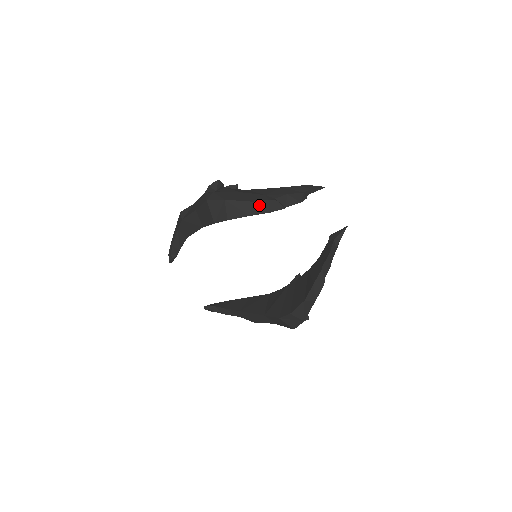
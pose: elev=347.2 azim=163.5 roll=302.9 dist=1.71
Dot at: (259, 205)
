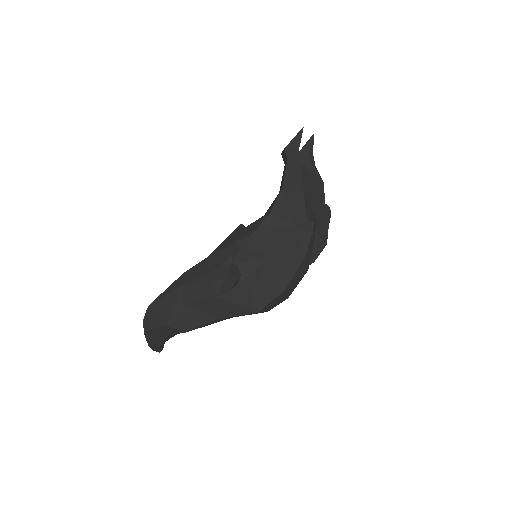
Dot at: (308, 250)
